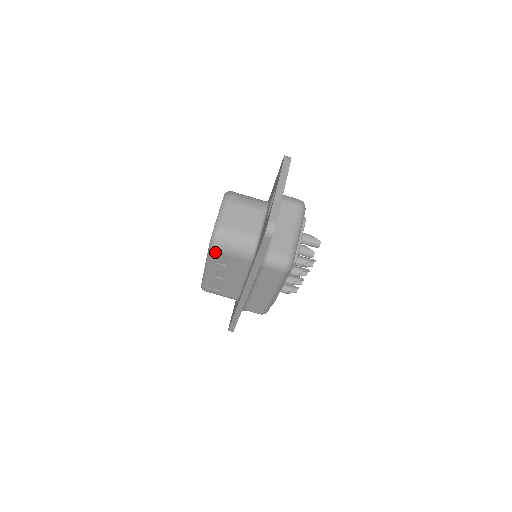
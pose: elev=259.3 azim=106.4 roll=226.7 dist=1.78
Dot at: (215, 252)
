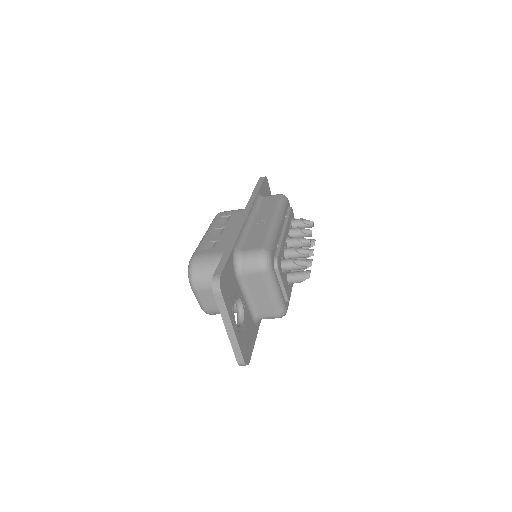
Dot at: occluded
